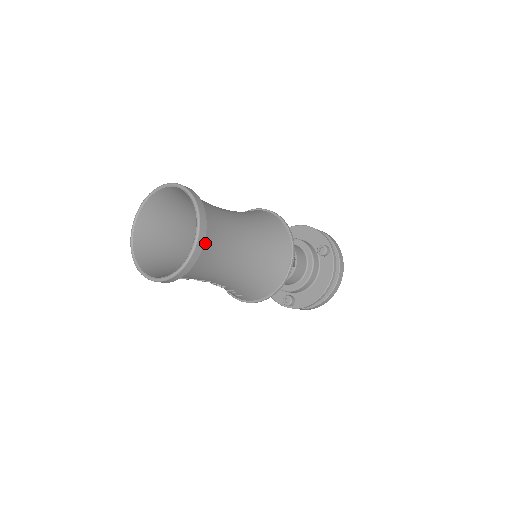
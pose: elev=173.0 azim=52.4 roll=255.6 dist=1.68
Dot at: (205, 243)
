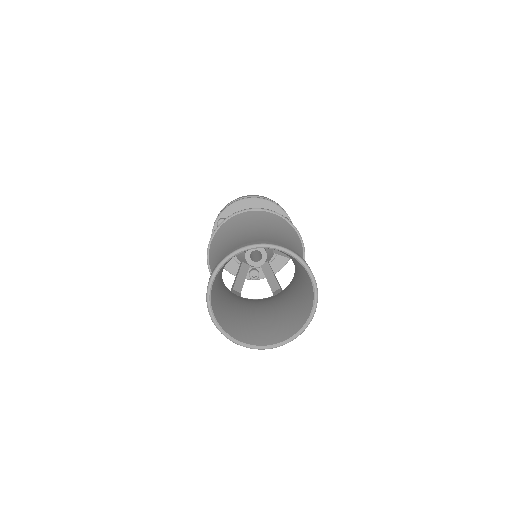
Dot at: occluded
